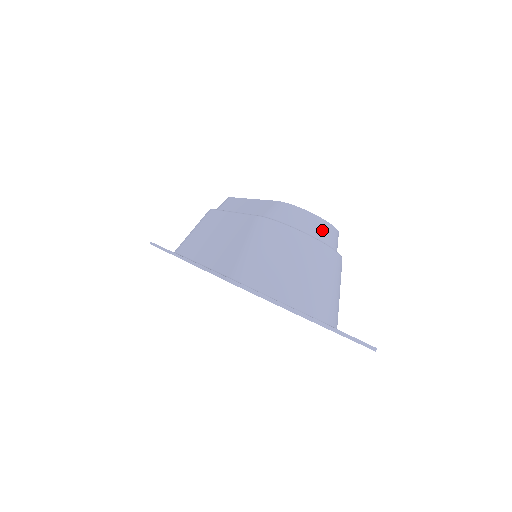
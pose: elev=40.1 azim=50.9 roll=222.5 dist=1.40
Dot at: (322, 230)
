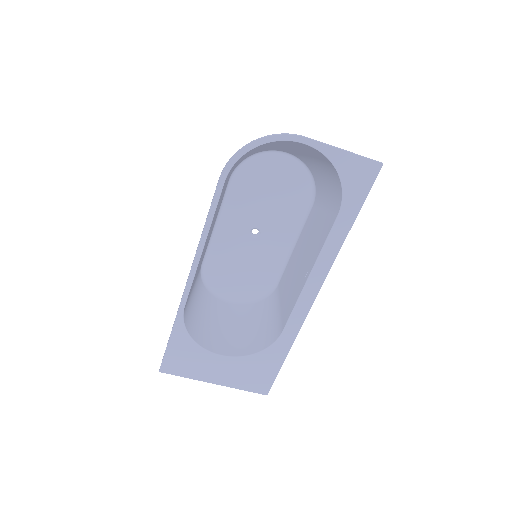
Dot at: occluded
